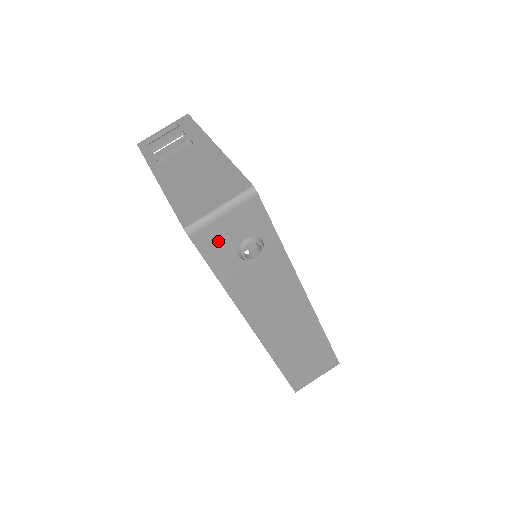
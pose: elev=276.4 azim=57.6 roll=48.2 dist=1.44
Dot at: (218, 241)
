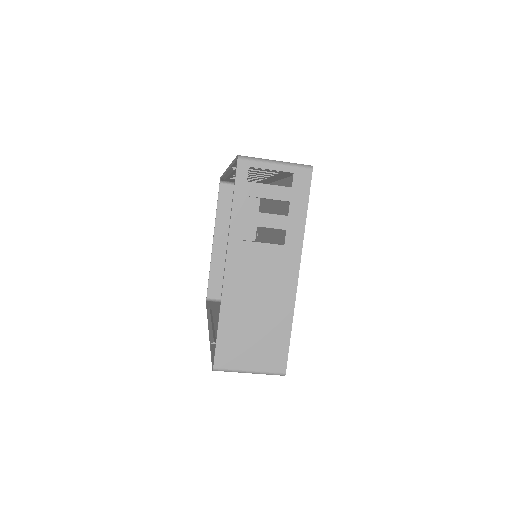
Dot at: occluded
